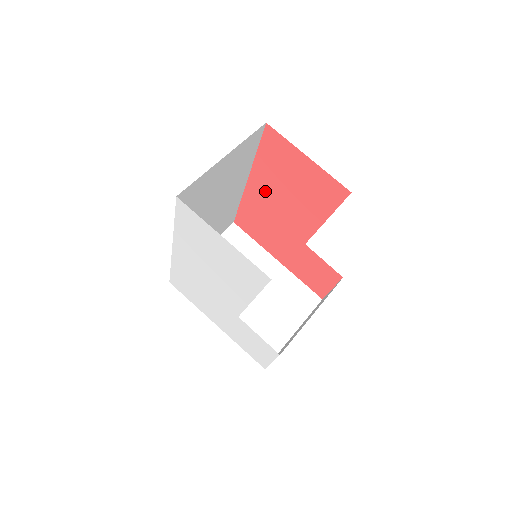
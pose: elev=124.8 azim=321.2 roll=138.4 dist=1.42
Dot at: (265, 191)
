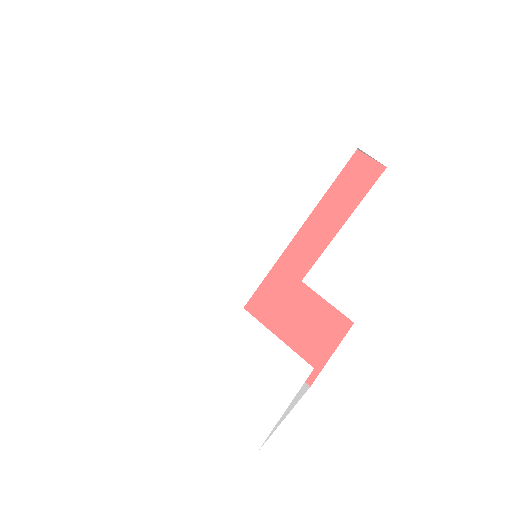
Dot at: occluded
